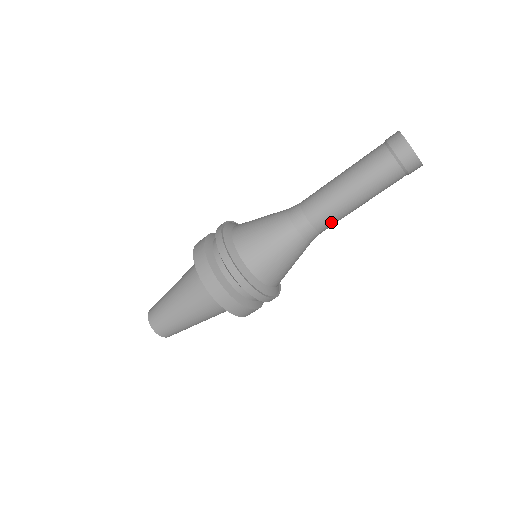
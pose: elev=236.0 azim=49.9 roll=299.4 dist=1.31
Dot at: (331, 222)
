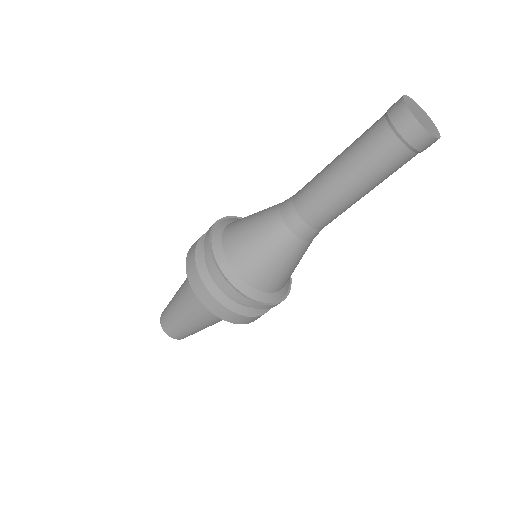
Dot at: (322, 213)
